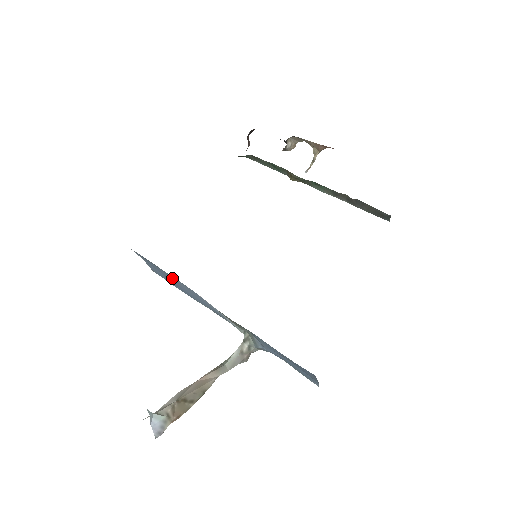
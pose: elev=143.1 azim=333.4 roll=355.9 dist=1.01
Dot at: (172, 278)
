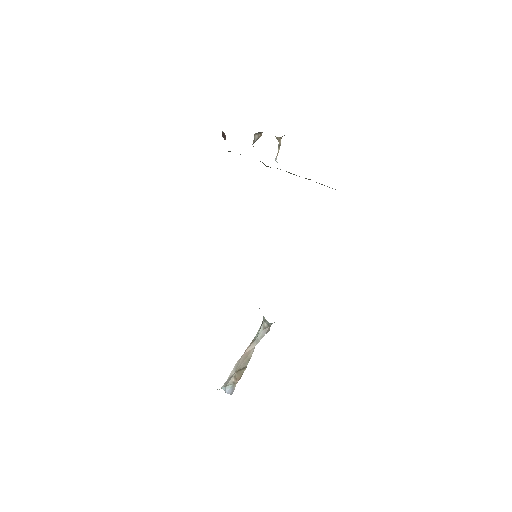
Dot at: occluded
